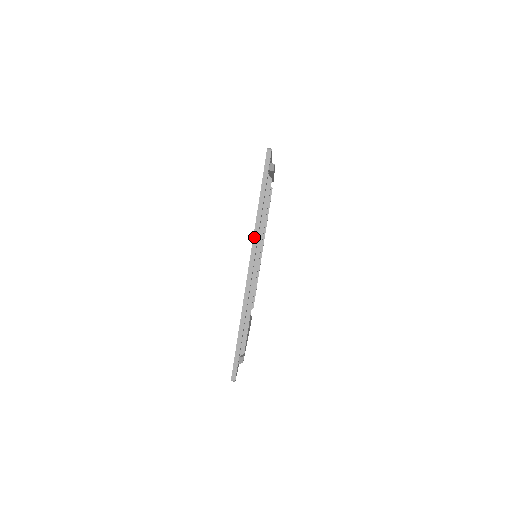
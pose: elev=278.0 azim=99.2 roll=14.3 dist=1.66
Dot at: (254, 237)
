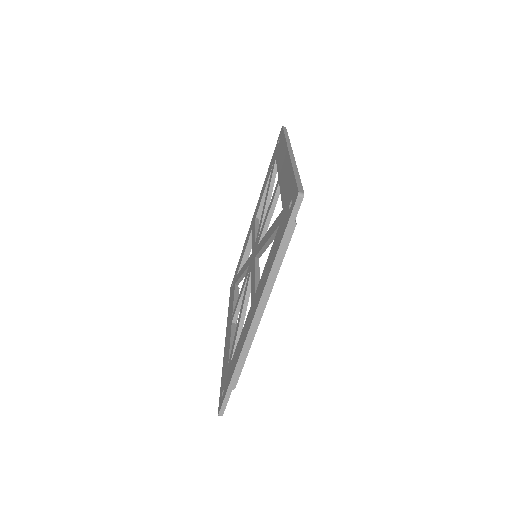
Dot at: (264, 290)
